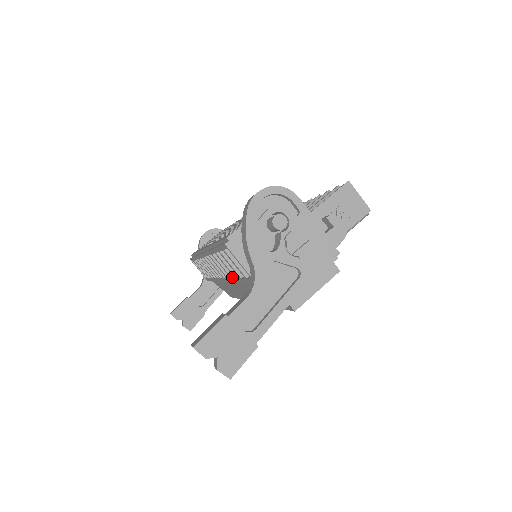
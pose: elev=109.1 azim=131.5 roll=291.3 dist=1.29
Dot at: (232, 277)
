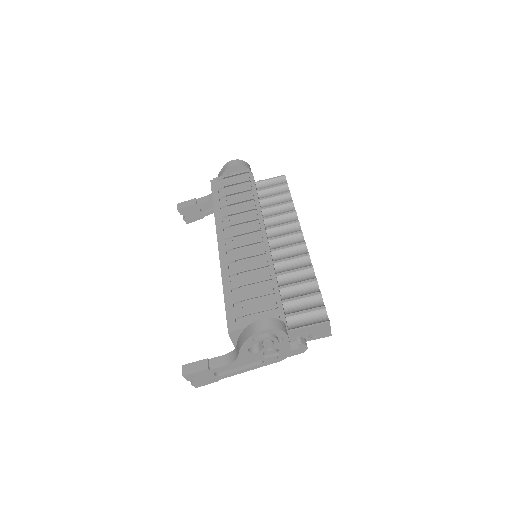
Dot at: occluded
